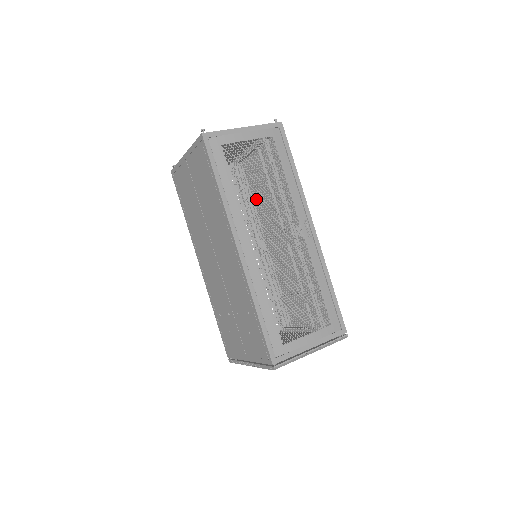
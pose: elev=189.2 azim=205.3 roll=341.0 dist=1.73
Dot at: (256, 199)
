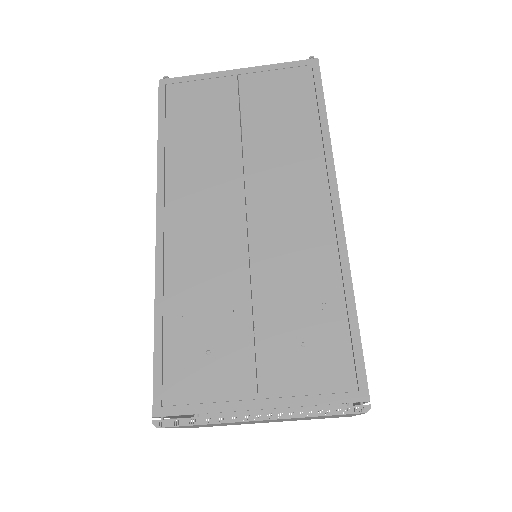
Dot at: occluded
